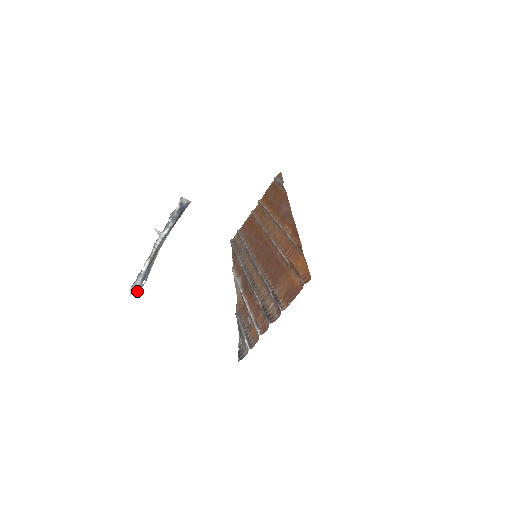
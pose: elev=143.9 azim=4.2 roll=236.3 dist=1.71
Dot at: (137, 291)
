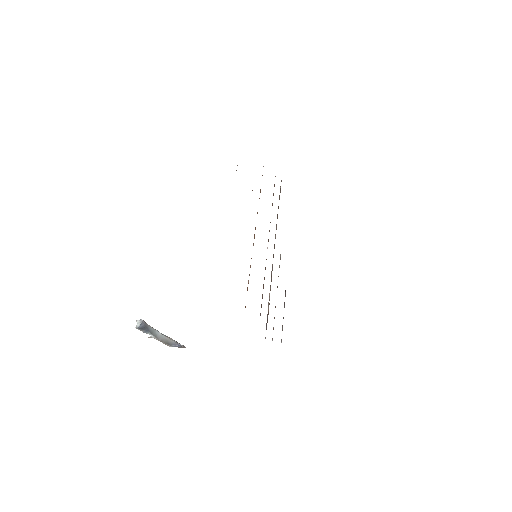
Dot at: (185, 347)
